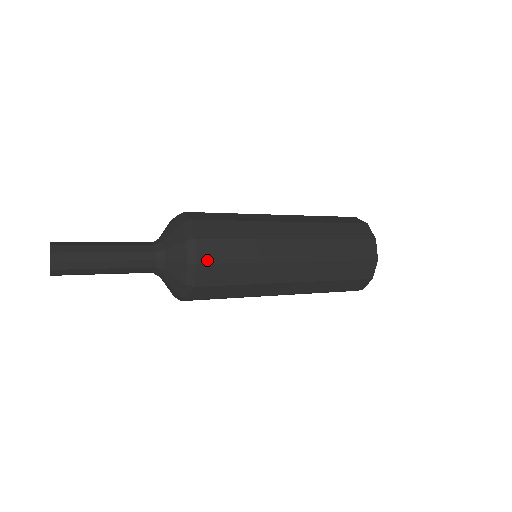
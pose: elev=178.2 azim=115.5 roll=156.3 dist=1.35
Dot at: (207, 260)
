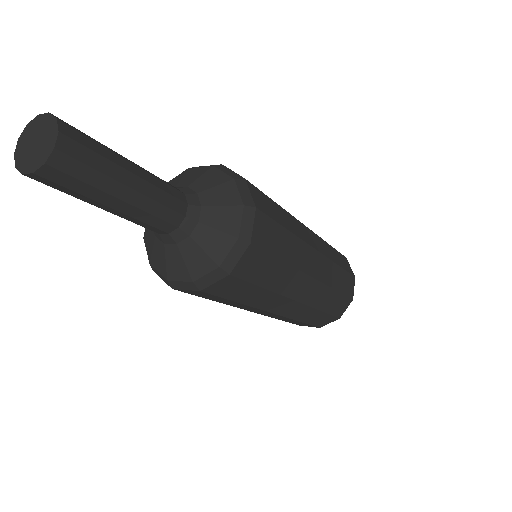
Dot at: (262, 209)
